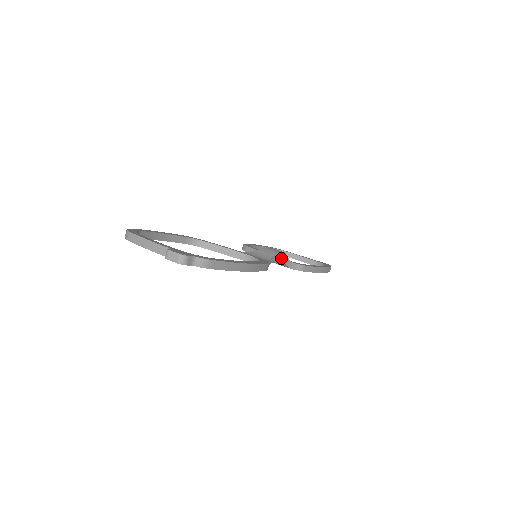
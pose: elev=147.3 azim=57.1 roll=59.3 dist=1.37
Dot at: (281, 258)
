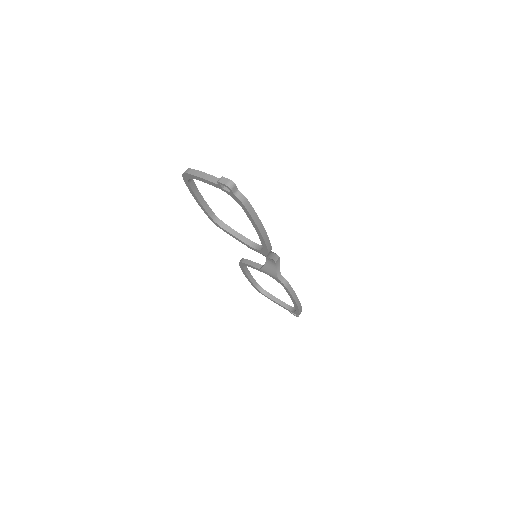
Dot at: (276, 262)
